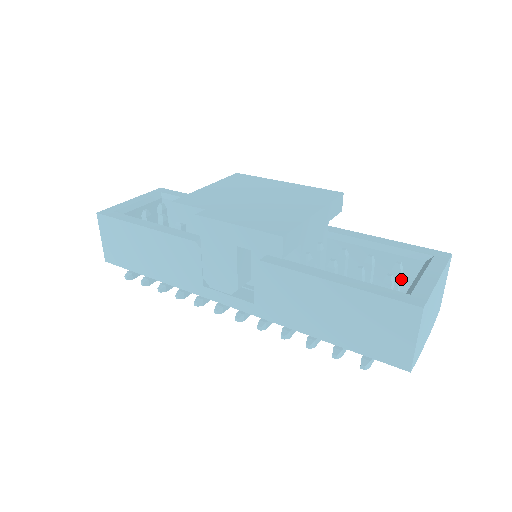
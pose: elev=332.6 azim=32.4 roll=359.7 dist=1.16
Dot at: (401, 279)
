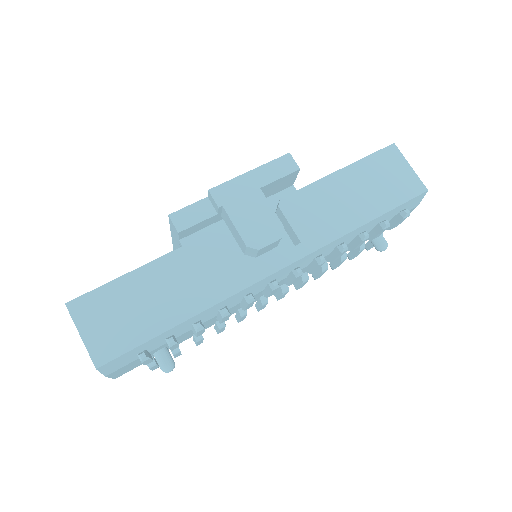
Dot at: occluded
